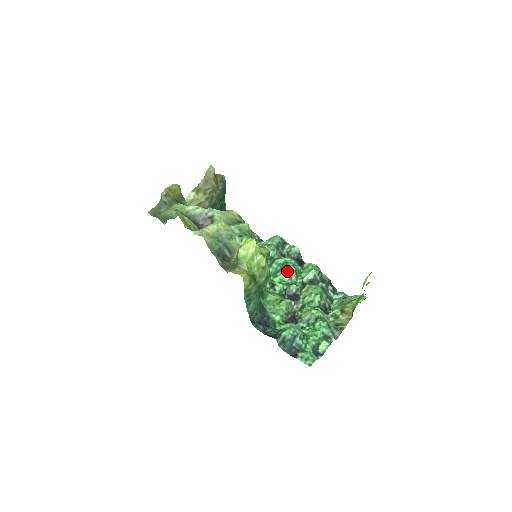
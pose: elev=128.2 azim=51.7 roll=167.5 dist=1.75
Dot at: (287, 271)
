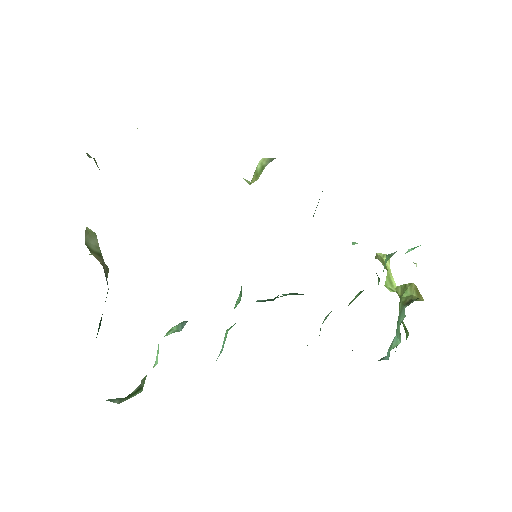
Dot at: occluded
